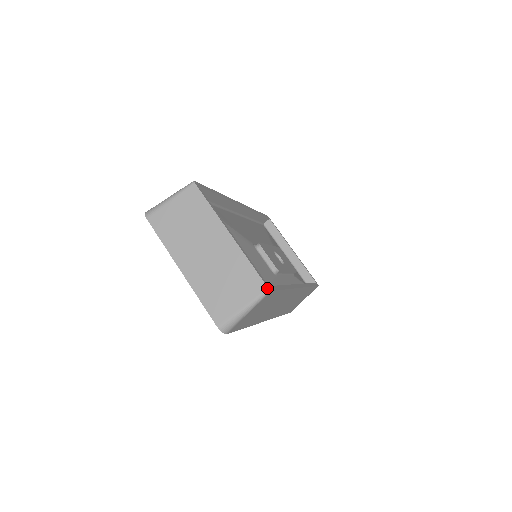
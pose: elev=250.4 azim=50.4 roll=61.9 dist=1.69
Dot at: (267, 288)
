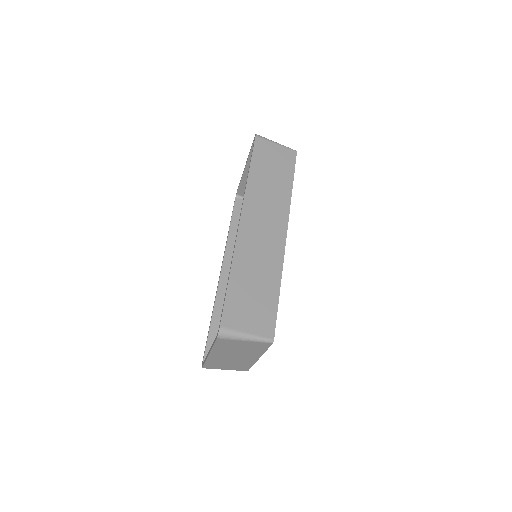
Dot at: occluded
